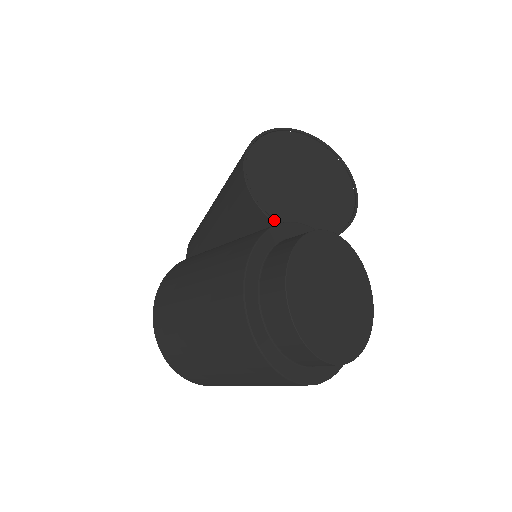
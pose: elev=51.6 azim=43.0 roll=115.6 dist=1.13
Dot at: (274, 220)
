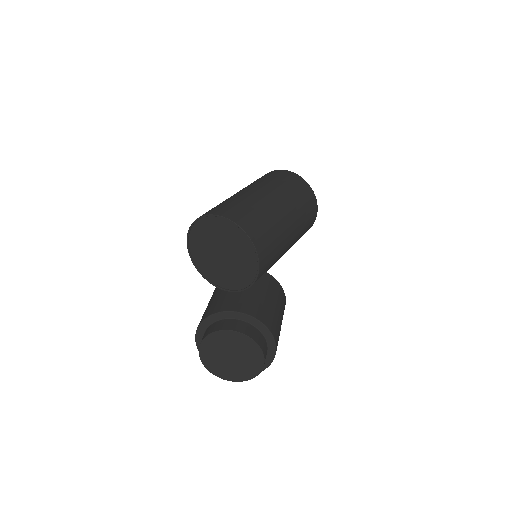
Dot at: (219, 288)
